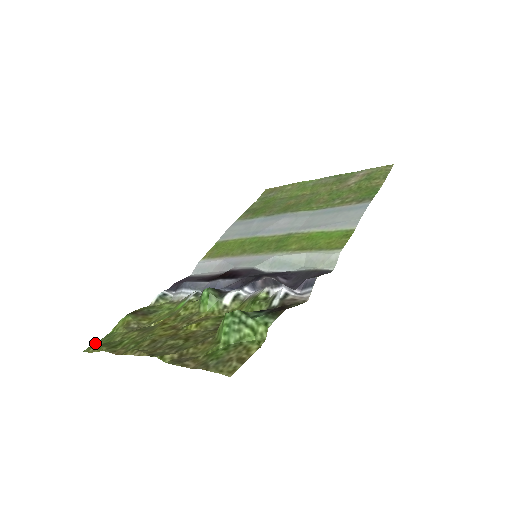
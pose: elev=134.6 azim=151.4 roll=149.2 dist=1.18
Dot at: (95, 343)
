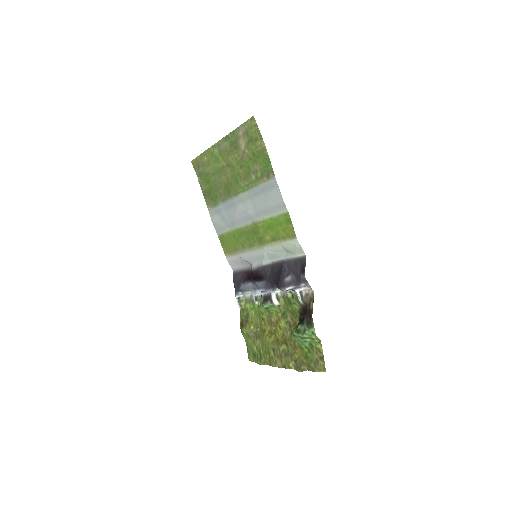
Dot at: (247, 352)
